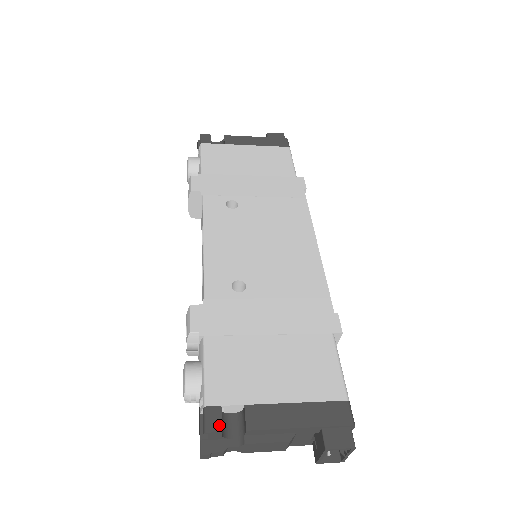
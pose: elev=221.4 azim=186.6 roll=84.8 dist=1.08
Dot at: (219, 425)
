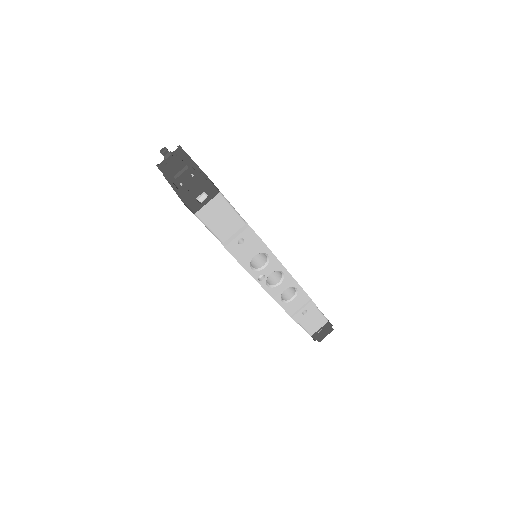
Dot at: (184, 151)
